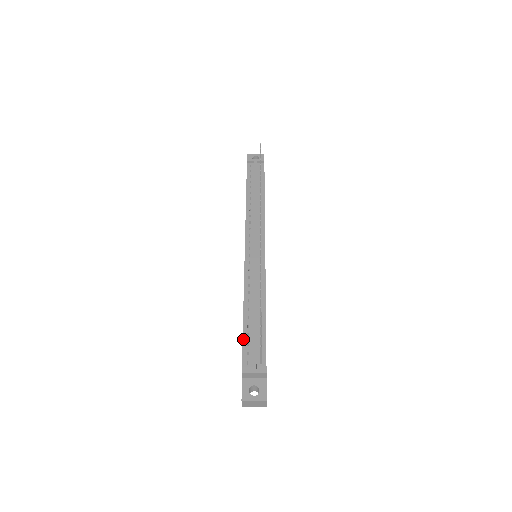
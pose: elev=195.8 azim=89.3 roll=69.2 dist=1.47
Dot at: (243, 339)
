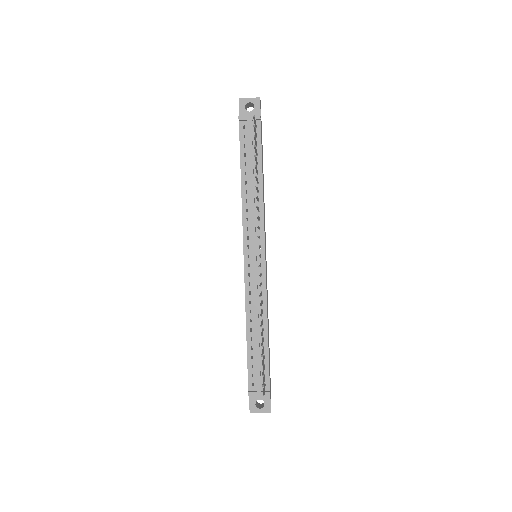
Dot at: (248, 361)
